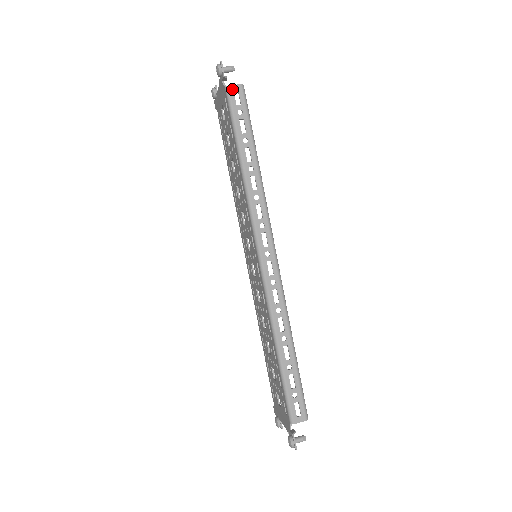
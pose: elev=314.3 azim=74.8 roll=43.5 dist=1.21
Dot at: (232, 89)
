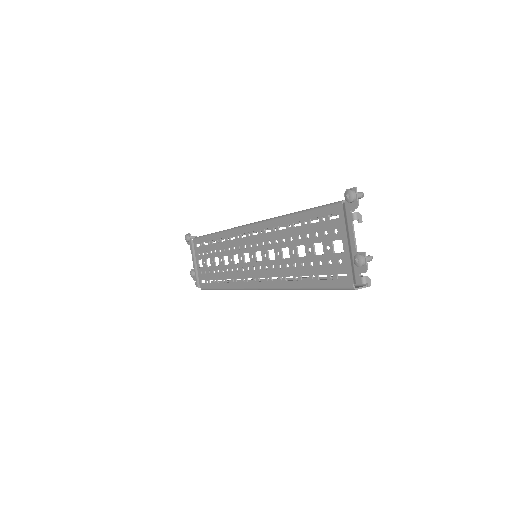
Dot at: occluded
